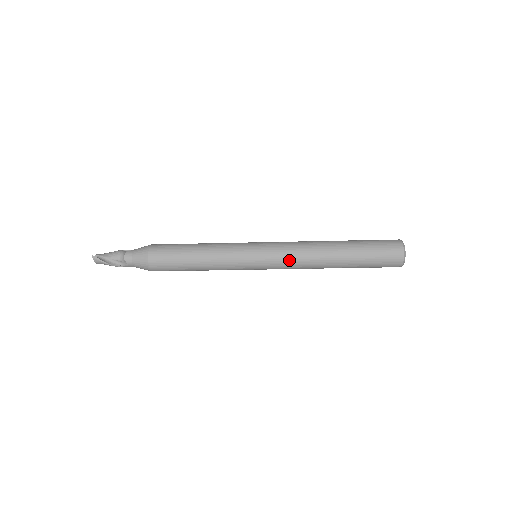
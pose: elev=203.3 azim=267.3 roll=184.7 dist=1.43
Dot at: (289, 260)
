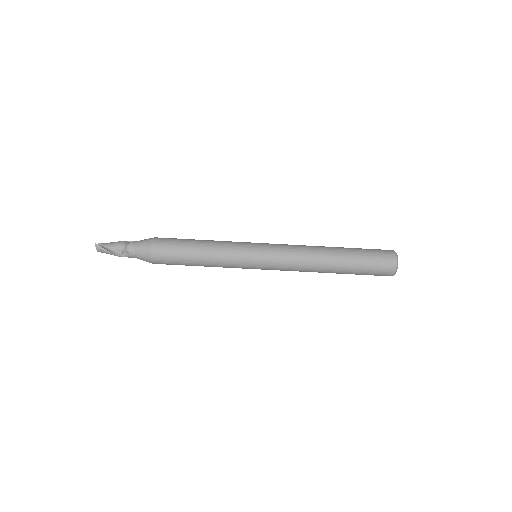
Dot at: (288, 261)
